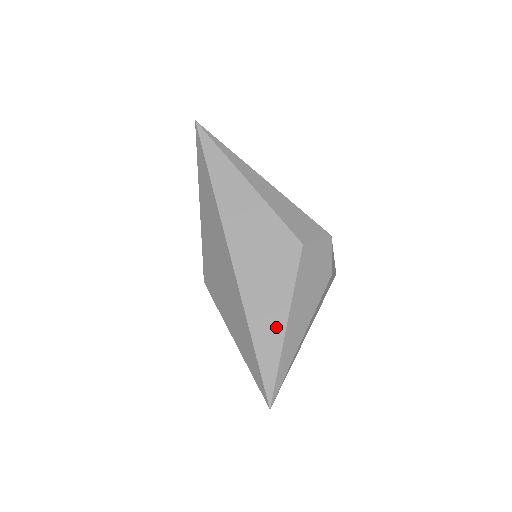
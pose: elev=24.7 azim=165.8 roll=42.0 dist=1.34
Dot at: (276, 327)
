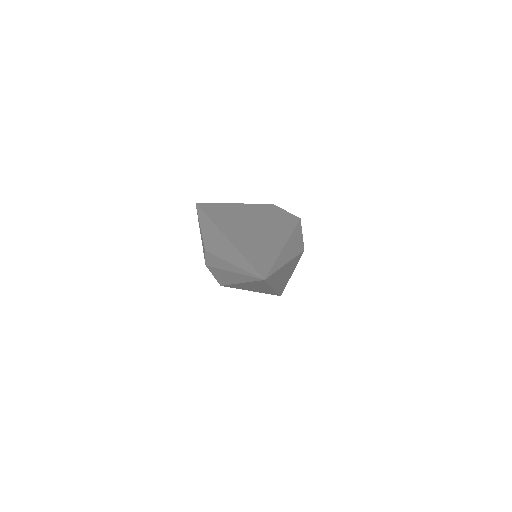
Dot at: occluded
